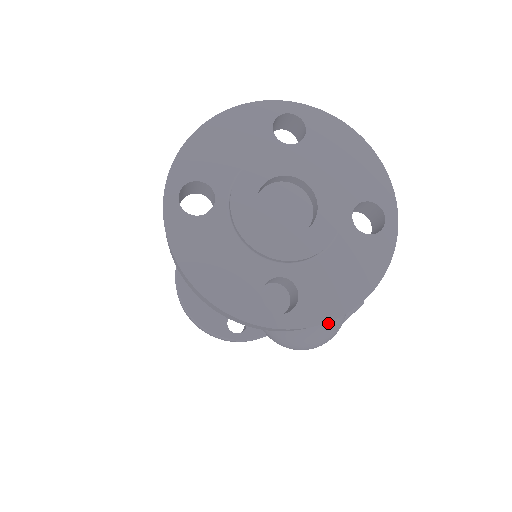
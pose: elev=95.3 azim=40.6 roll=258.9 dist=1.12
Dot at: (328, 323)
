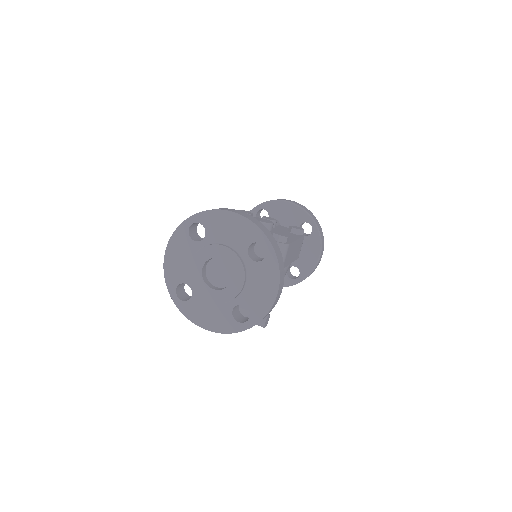
Dot at: occluded
